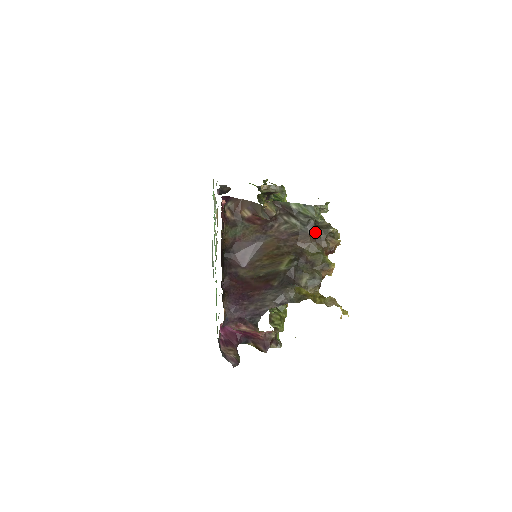
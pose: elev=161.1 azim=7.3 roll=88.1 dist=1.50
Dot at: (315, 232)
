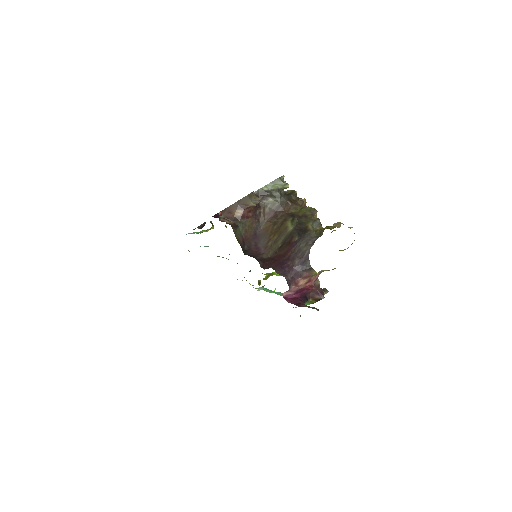
Dot at: (289, 198)
